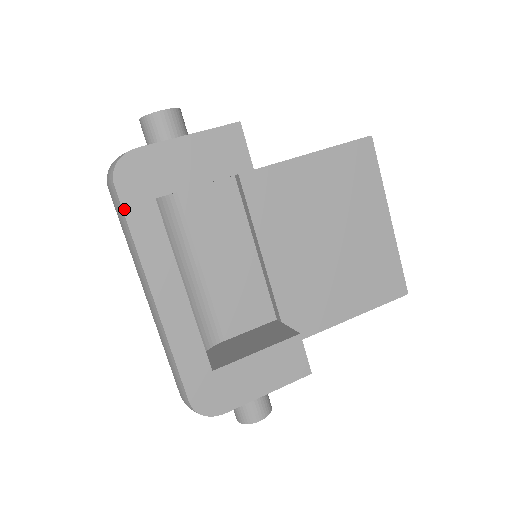
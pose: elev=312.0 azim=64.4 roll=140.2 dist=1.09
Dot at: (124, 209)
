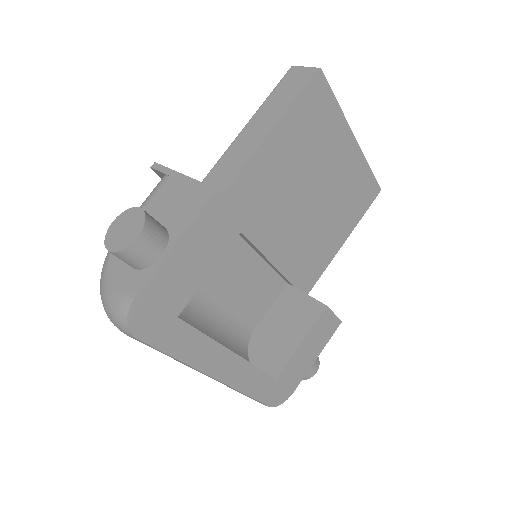
Dot at: (156, 347)
